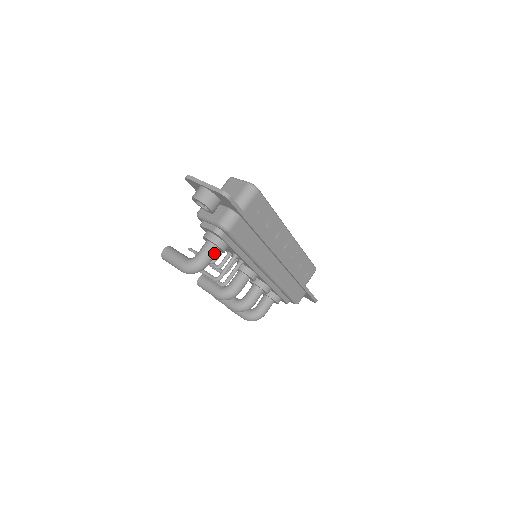
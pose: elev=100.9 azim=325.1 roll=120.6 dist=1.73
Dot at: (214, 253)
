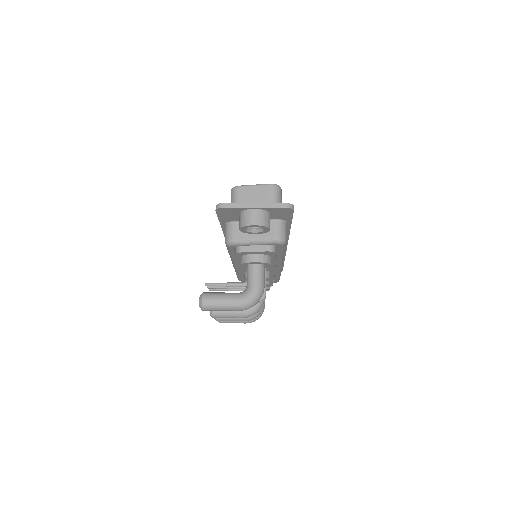
Dot at: (264, 273)
